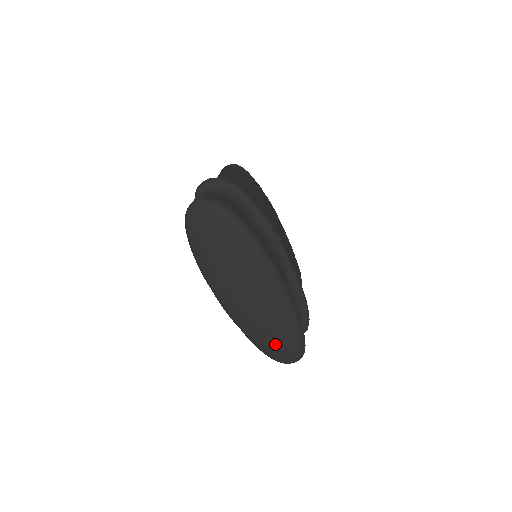
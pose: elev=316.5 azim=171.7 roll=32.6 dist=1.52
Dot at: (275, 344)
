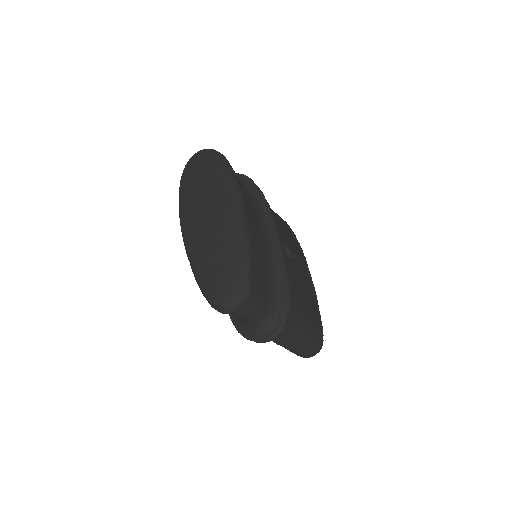
Dot at: (215, 274)
